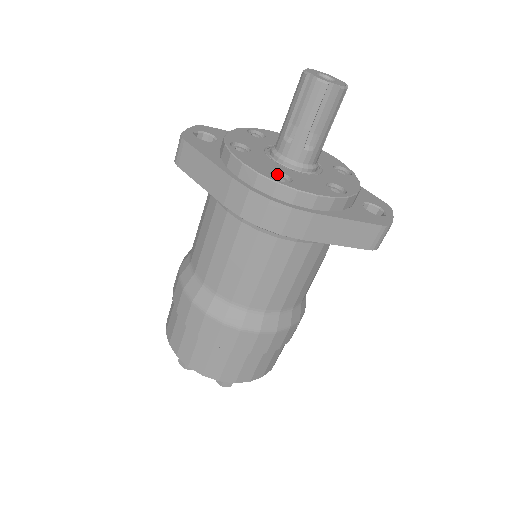
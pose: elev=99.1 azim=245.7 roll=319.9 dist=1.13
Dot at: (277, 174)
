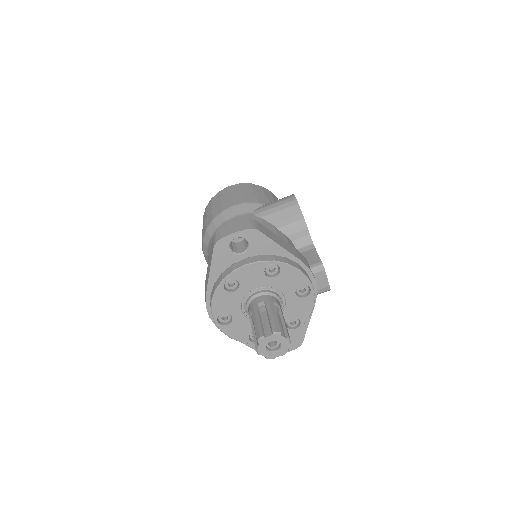
Dot at: (230, 313)
